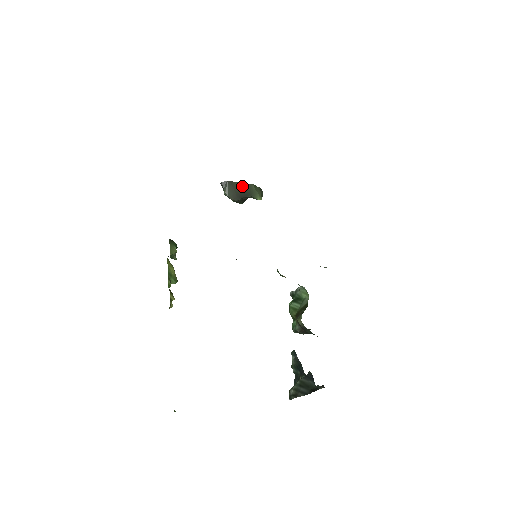
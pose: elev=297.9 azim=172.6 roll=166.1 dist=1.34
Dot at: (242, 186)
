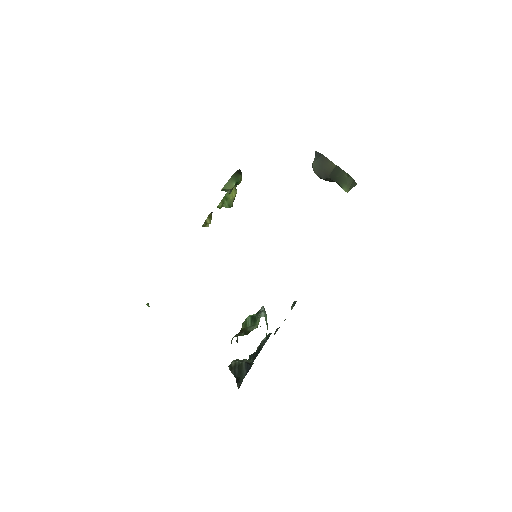
Dot at: (335, 167)
